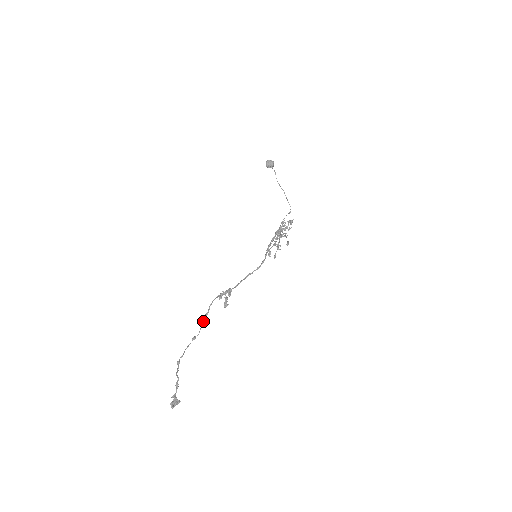
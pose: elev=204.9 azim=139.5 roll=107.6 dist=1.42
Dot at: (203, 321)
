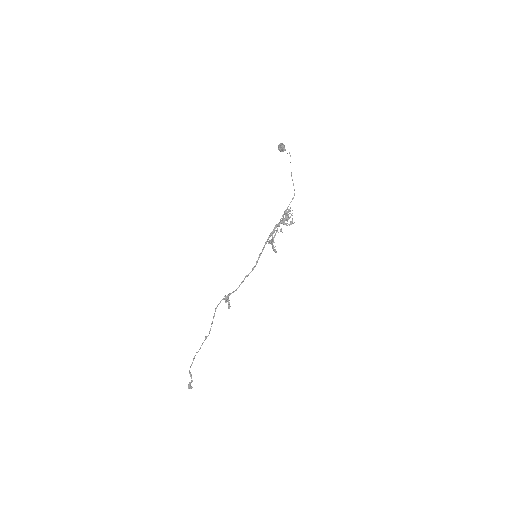
Dot at: (211, 323)
